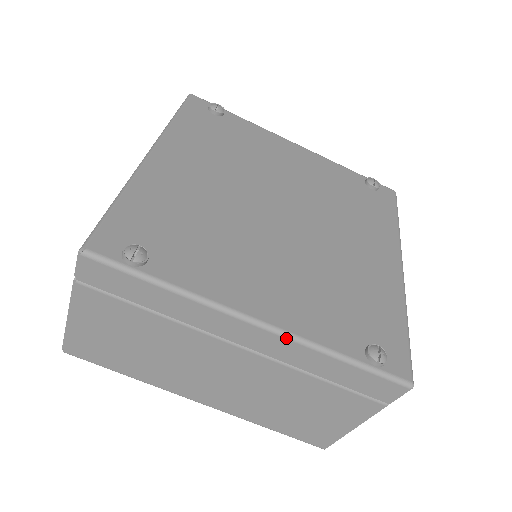
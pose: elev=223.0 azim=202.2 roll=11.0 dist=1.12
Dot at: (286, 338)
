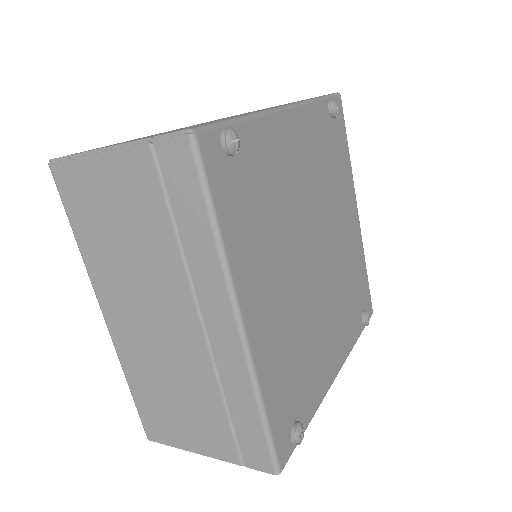
Dot at: occluded
